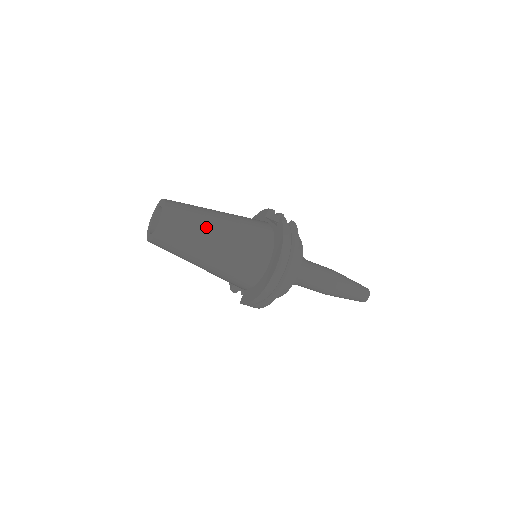
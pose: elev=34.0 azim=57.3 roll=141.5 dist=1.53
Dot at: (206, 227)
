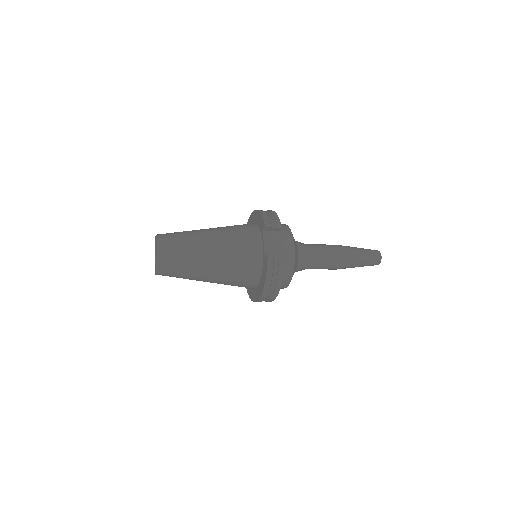
Dot at: (196, 270)
